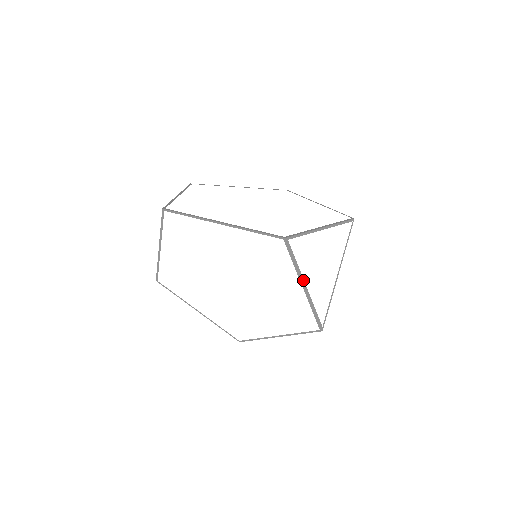
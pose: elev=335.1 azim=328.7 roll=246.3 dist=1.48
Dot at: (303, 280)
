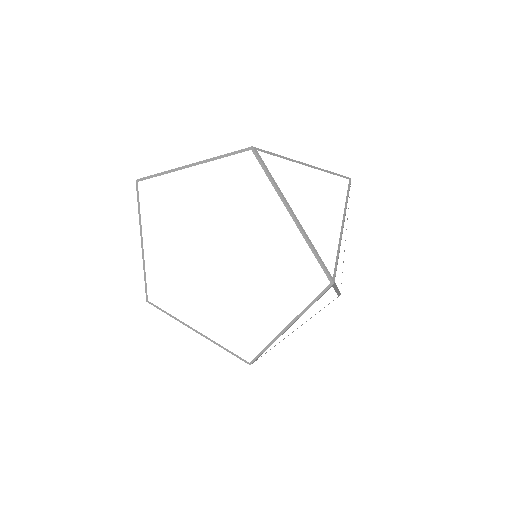
Dot at: (288, 205)
